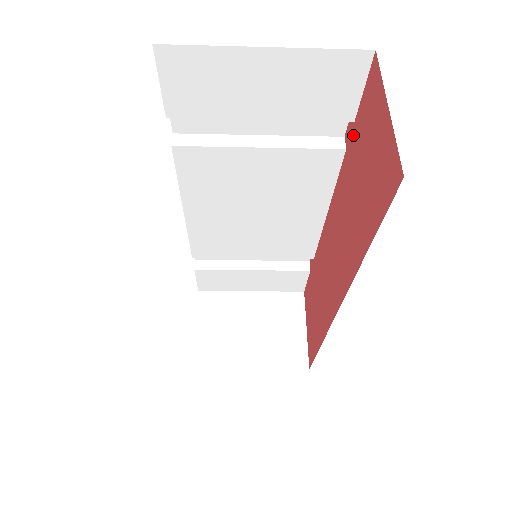
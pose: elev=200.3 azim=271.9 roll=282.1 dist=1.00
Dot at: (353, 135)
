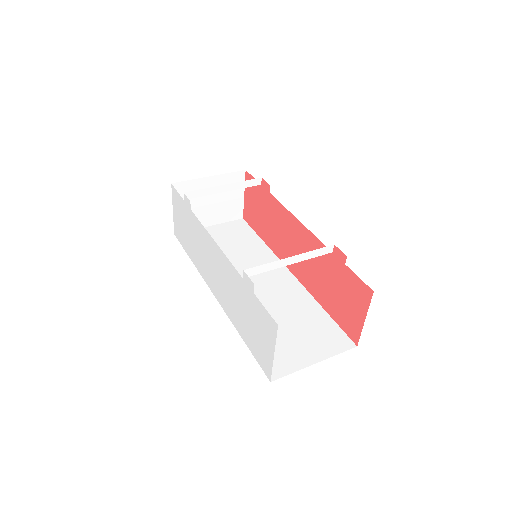
Dot at: (341, 265)
